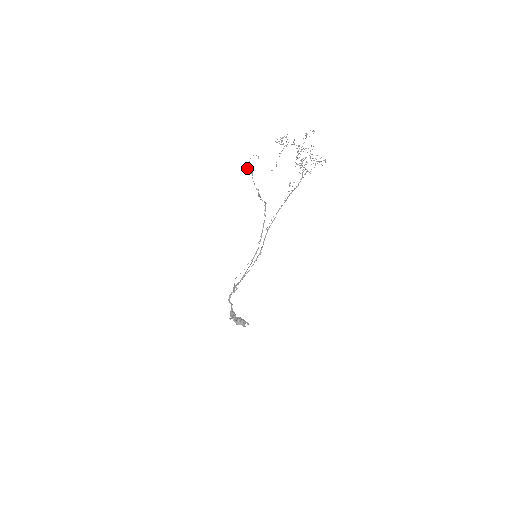
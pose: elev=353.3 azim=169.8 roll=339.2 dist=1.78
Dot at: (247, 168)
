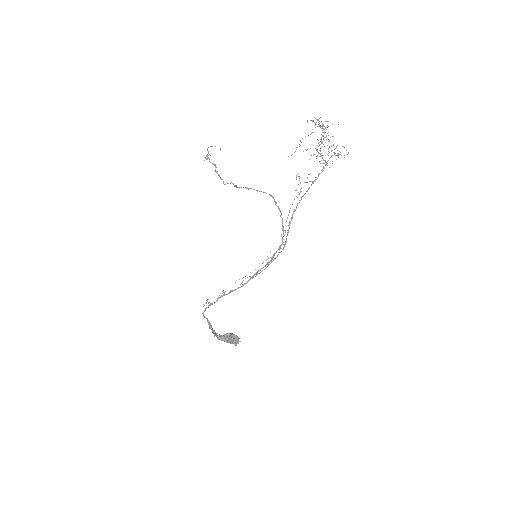
Dot at: (206, 159)
